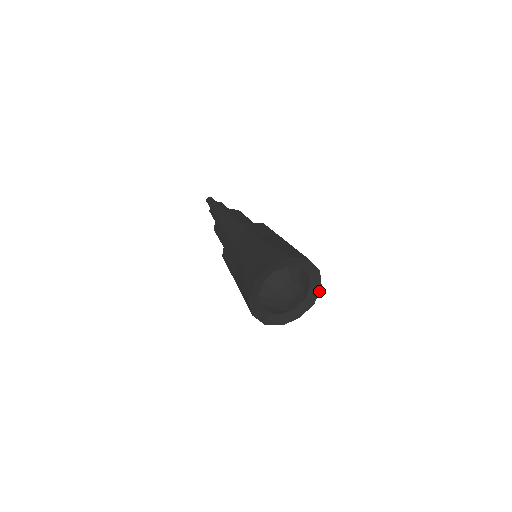
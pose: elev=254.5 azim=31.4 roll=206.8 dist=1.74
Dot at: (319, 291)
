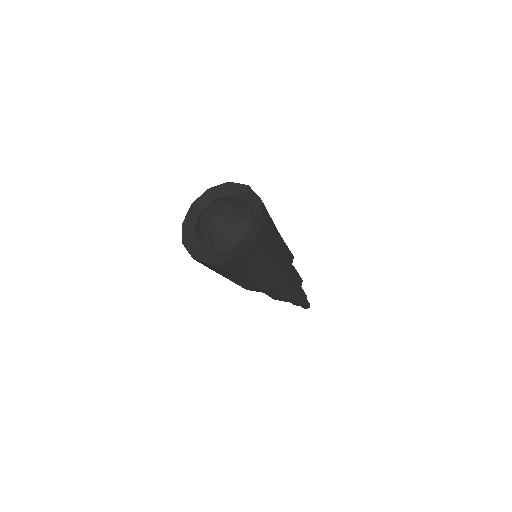
Dot at: (260, 226)
